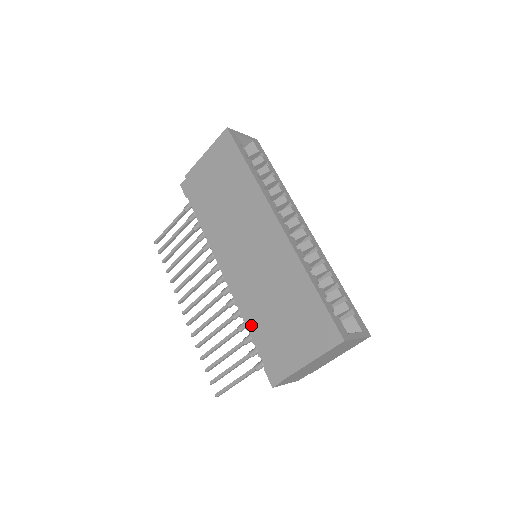
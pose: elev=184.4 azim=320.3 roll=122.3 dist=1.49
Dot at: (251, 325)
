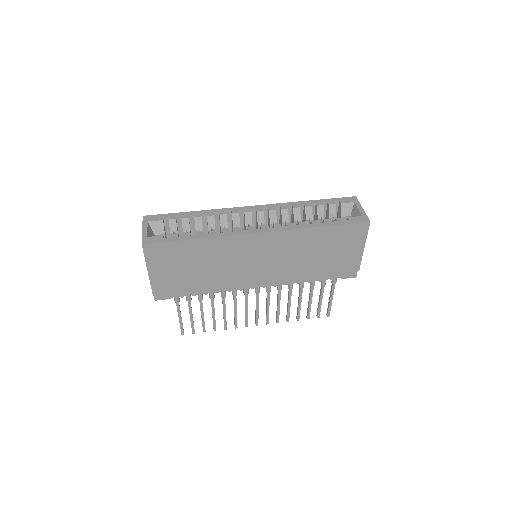
Dot at: (310, 278)
